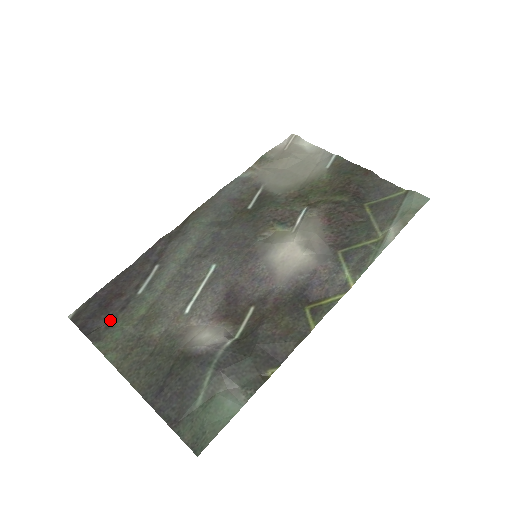
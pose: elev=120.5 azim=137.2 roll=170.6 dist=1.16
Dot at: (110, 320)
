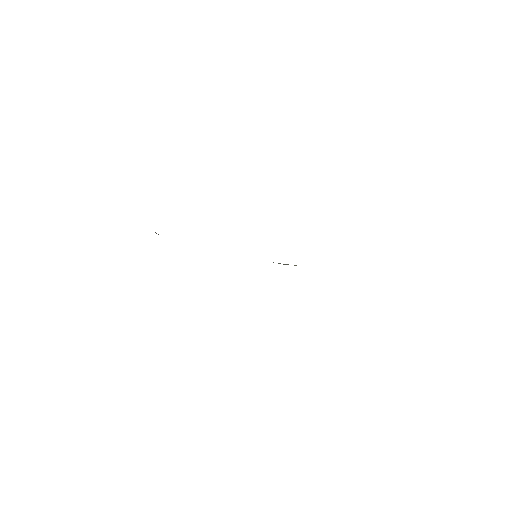
Dot at: occluded
